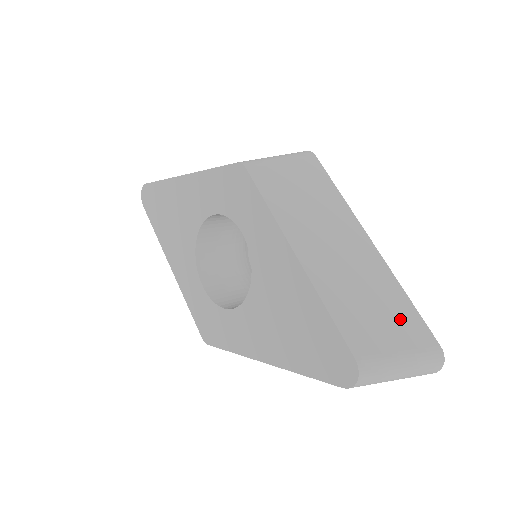
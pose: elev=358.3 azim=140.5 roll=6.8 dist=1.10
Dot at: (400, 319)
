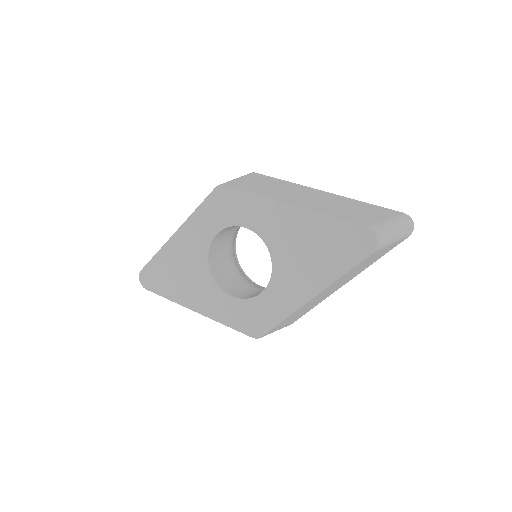
Dot at: (372, 210)
